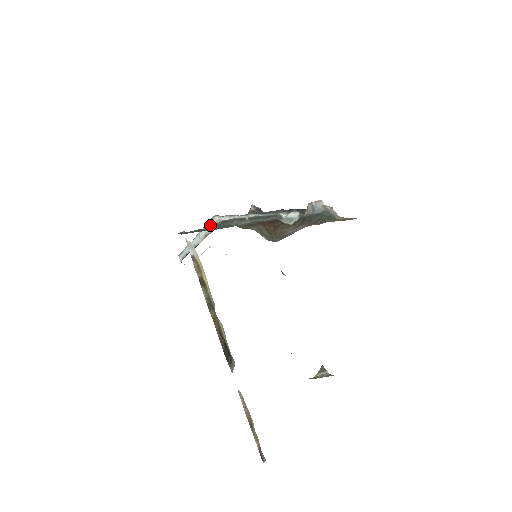
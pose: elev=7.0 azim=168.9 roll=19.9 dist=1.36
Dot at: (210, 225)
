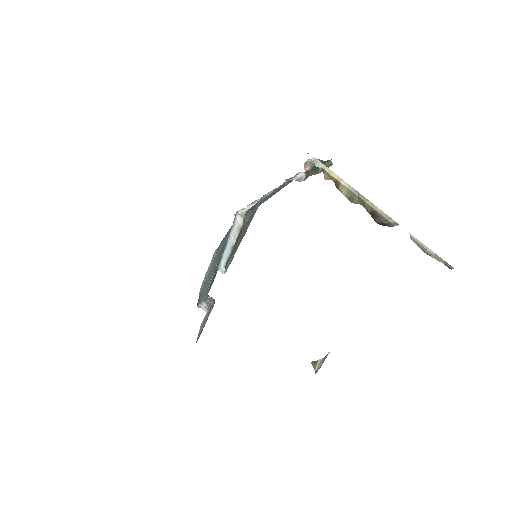
Dot at: (237, 221)
